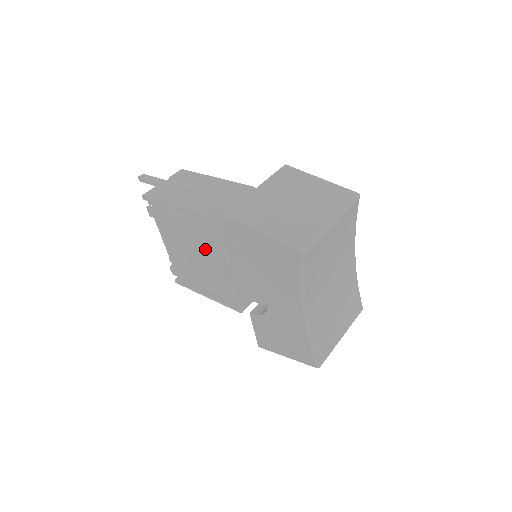
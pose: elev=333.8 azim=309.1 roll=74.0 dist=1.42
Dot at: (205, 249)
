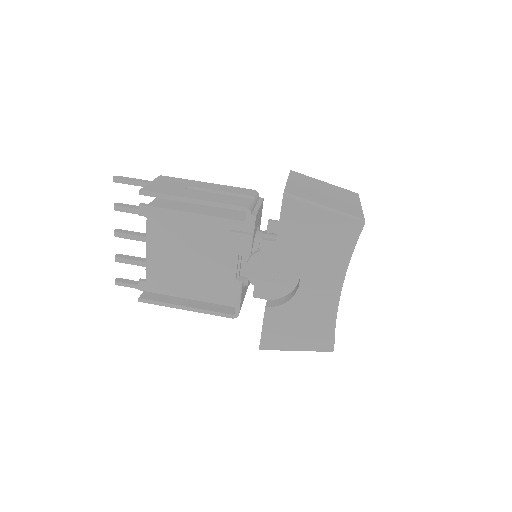
Dot at: (215, 246)
